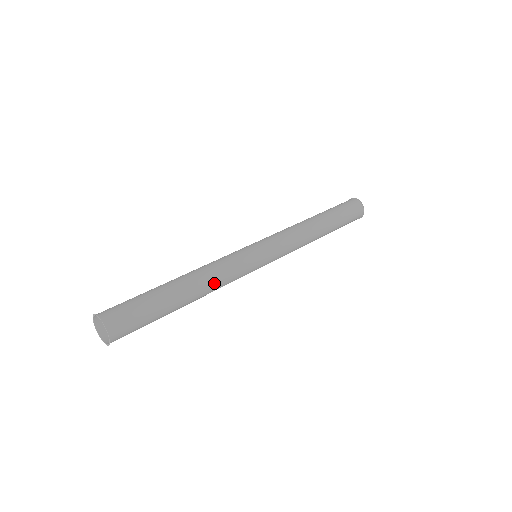
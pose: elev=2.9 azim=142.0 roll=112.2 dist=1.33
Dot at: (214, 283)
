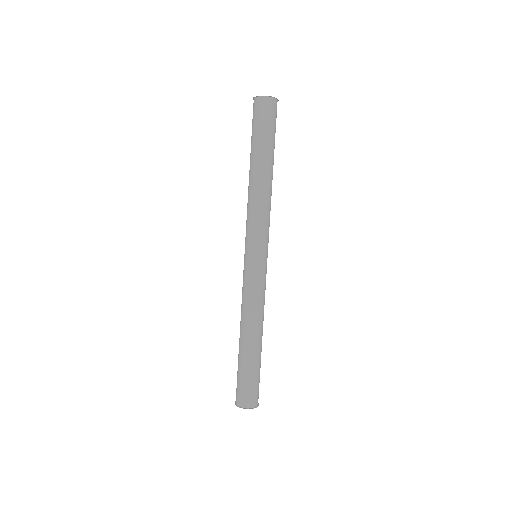
Dot at: occluded
